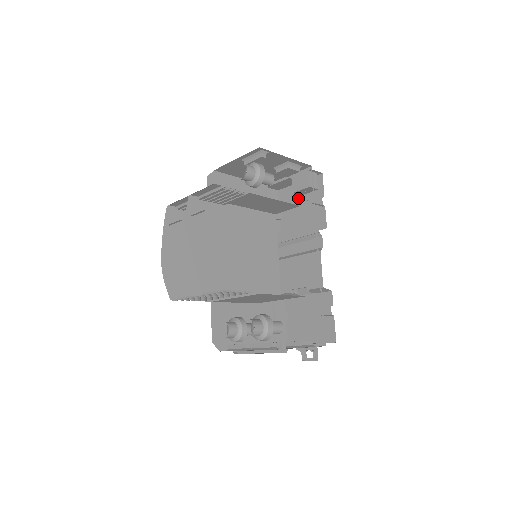
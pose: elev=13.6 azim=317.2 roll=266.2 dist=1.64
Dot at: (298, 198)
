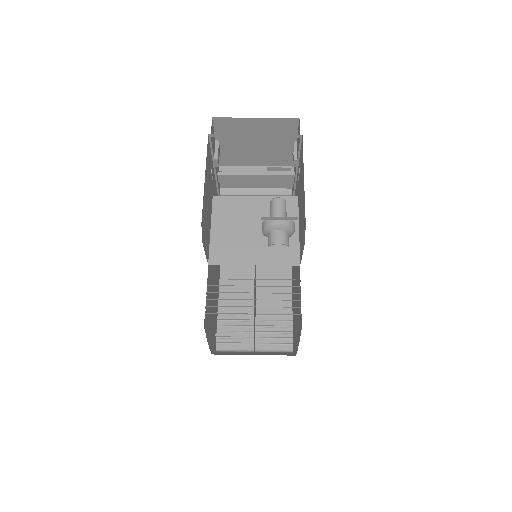
Dot at: (252, 134)
